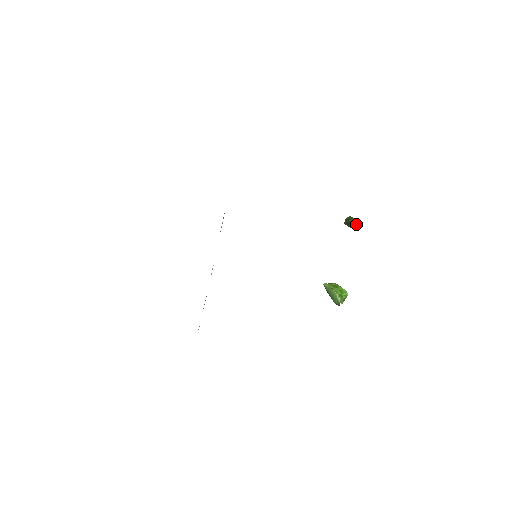
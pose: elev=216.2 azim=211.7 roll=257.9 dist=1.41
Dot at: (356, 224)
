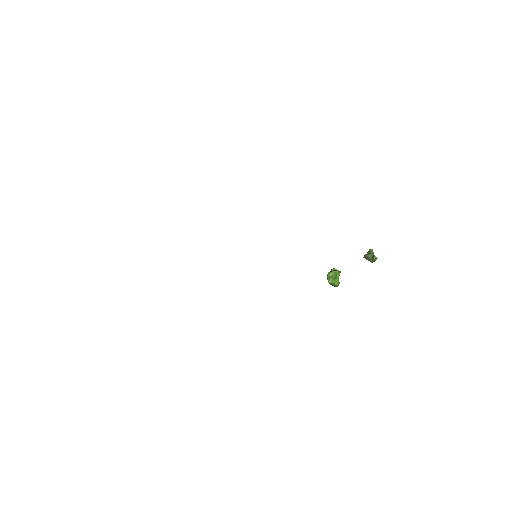
Dot at: (375, 259)
